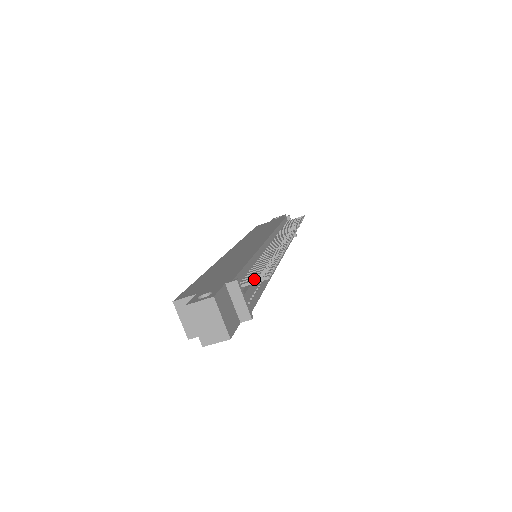
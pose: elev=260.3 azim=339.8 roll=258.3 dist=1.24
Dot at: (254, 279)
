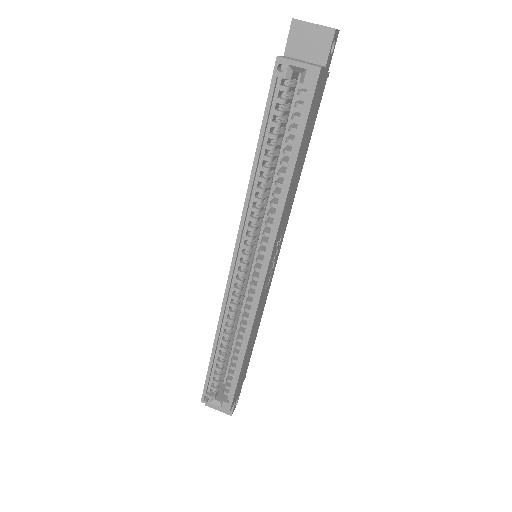
Dot at: occluded
